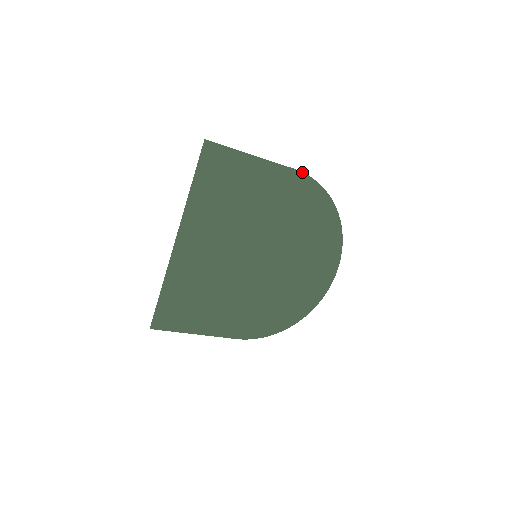
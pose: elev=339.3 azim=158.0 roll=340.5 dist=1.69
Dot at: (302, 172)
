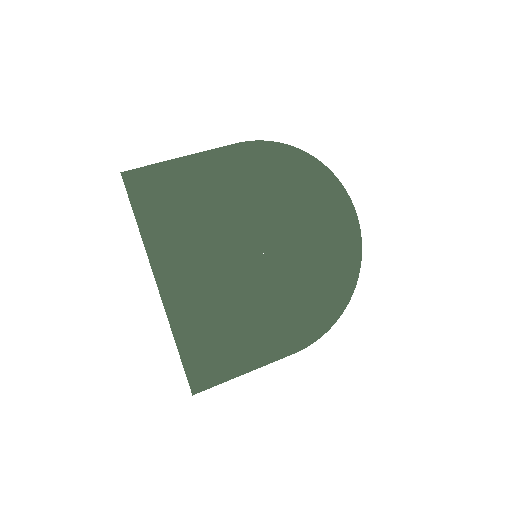
Dot at: (247, 141)
